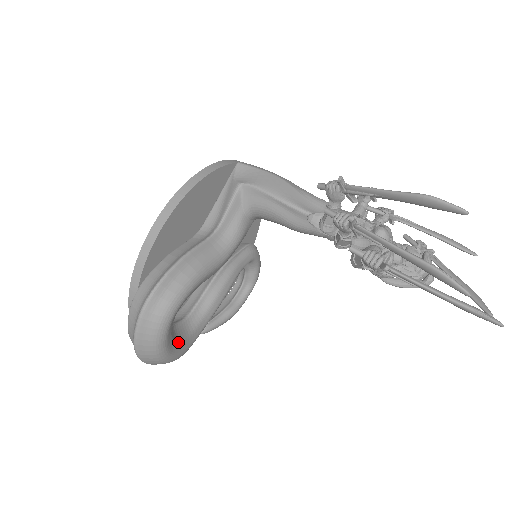
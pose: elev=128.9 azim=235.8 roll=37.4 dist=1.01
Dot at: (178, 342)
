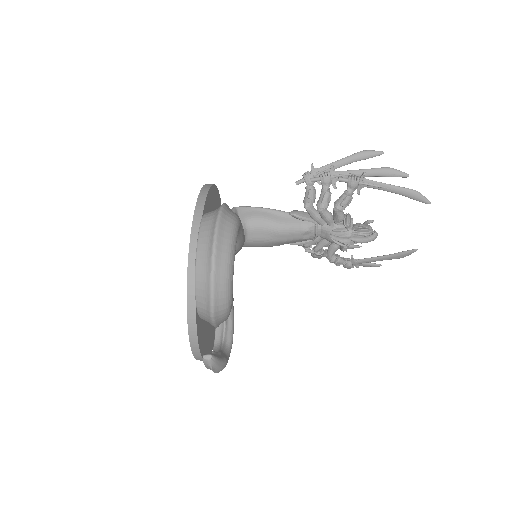
Dot at: occluded
